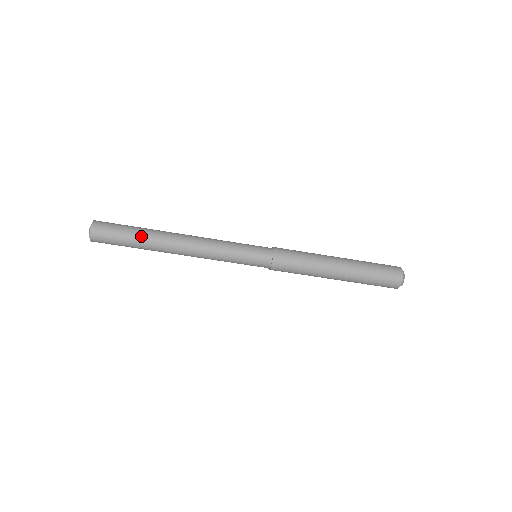
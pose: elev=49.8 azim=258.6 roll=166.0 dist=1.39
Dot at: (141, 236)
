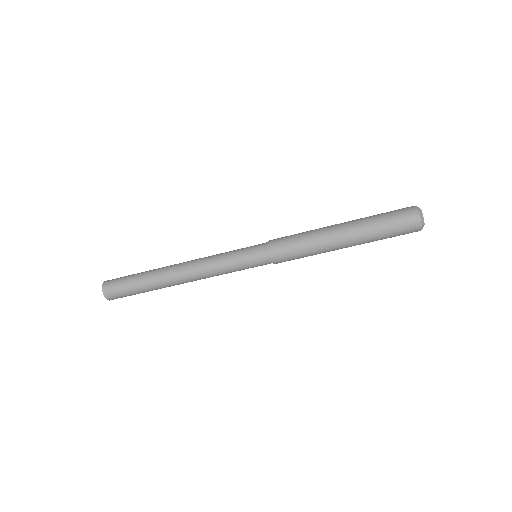
Dot at: (144, 276)
